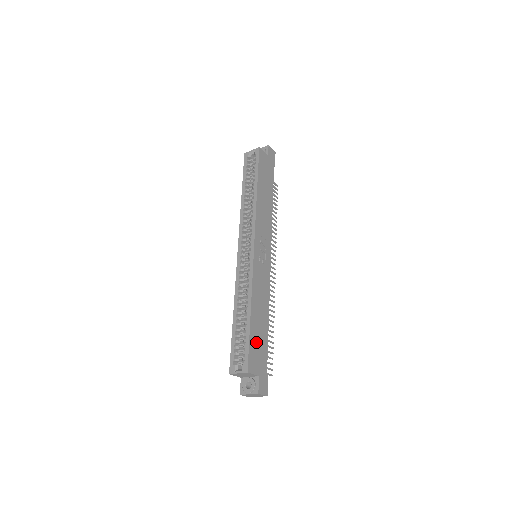
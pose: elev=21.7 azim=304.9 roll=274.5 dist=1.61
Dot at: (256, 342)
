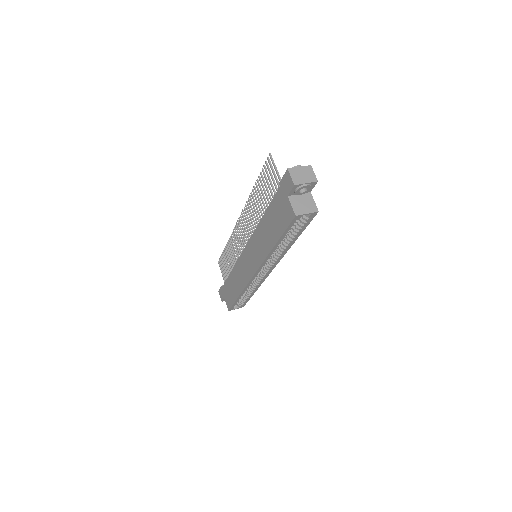
Dot at: occluded
